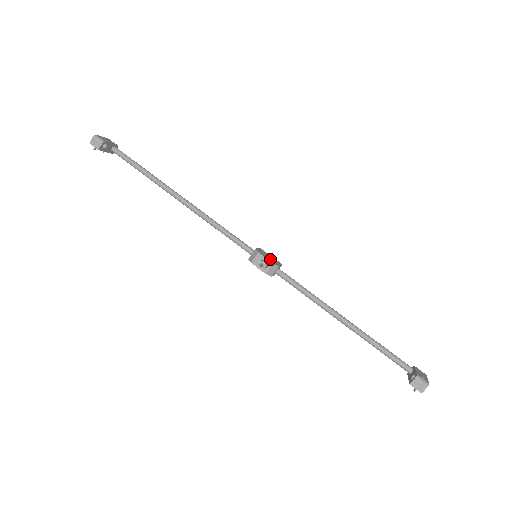
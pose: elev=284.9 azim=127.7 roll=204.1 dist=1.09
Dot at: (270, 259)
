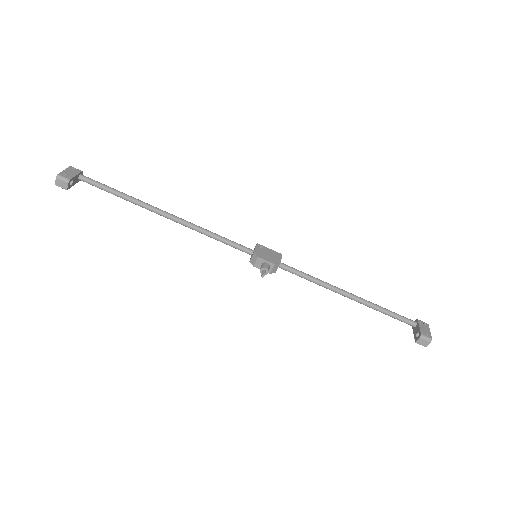
Dot at: (270, 258)
